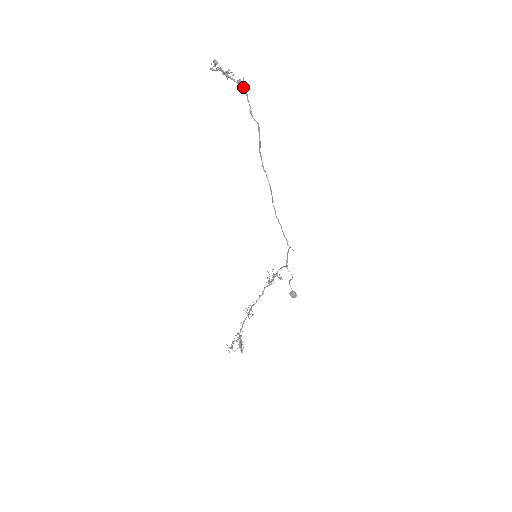
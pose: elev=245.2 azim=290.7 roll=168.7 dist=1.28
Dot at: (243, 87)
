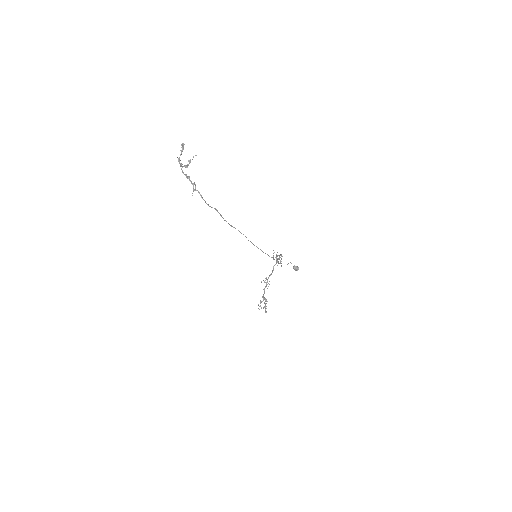
Dot at: occluded
